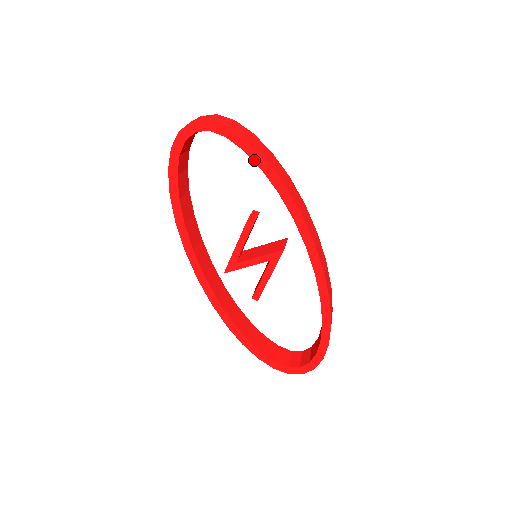
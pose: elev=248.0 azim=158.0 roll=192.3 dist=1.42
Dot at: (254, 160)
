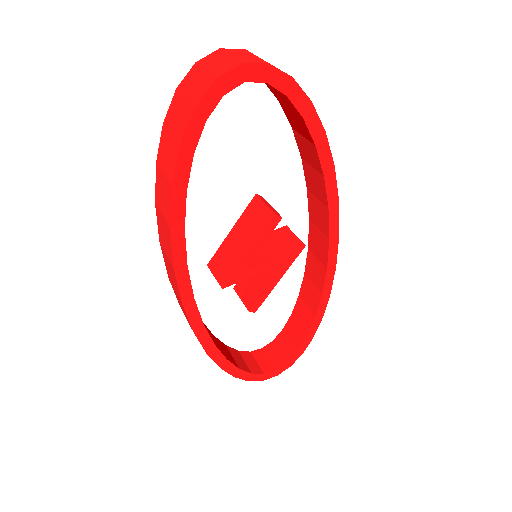
Dot at: (311, 132)
